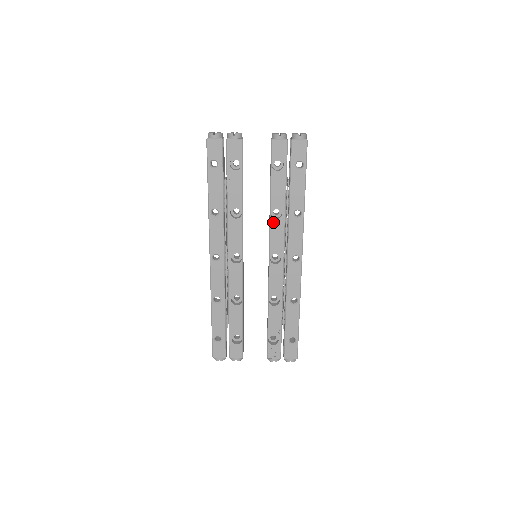
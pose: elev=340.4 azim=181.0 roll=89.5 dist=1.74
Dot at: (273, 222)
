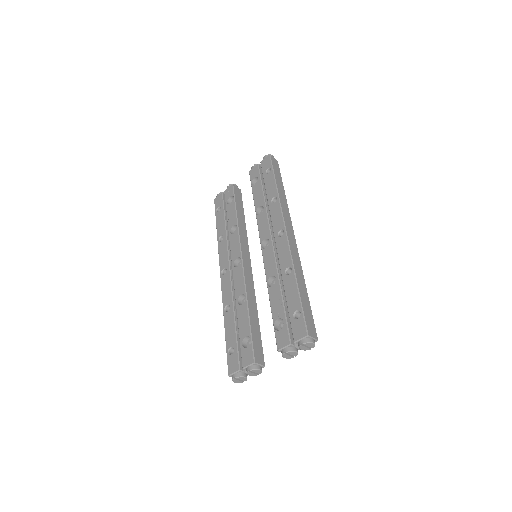
Dot at: (259, 218)
